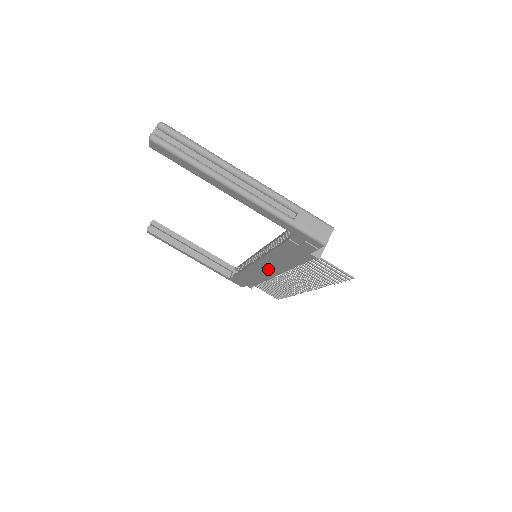
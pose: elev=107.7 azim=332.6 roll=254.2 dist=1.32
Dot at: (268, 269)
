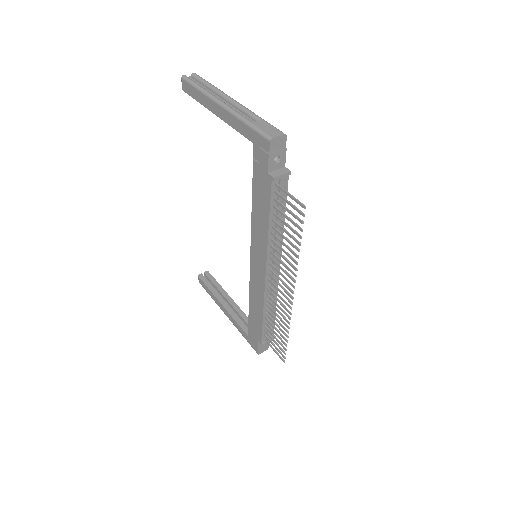
Dot at: (259, 261)
